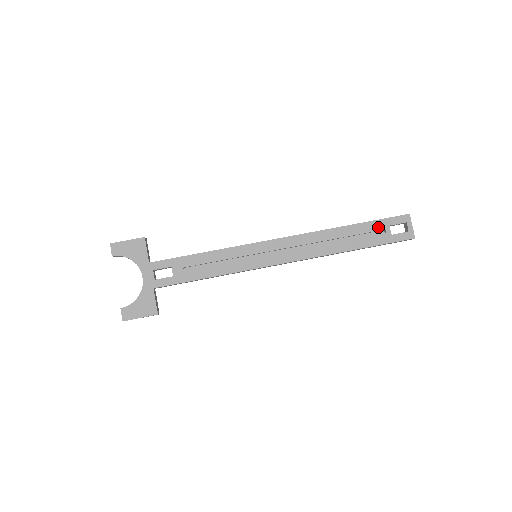
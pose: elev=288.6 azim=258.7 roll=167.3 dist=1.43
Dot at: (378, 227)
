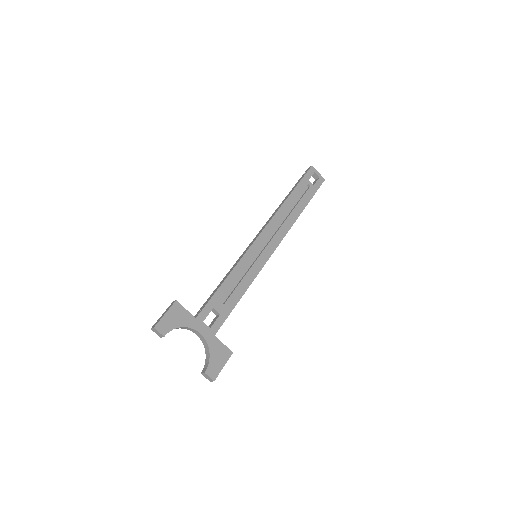
Dot at: (304, 185)
